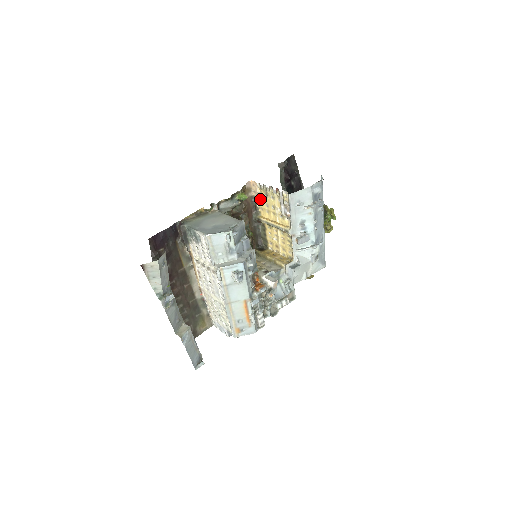
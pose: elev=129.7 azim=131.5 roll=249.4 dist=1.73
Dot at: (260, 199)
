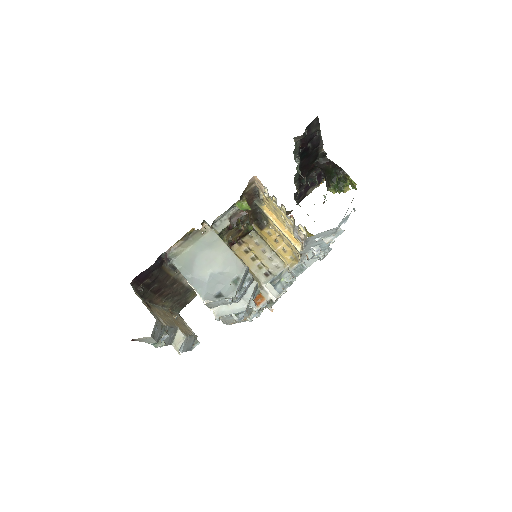
Dot at: (266, 197)
